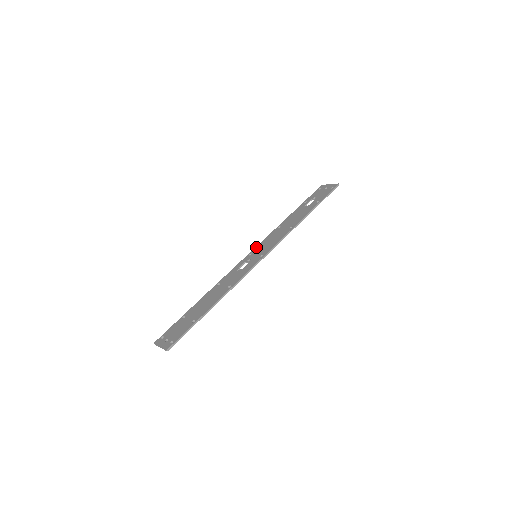
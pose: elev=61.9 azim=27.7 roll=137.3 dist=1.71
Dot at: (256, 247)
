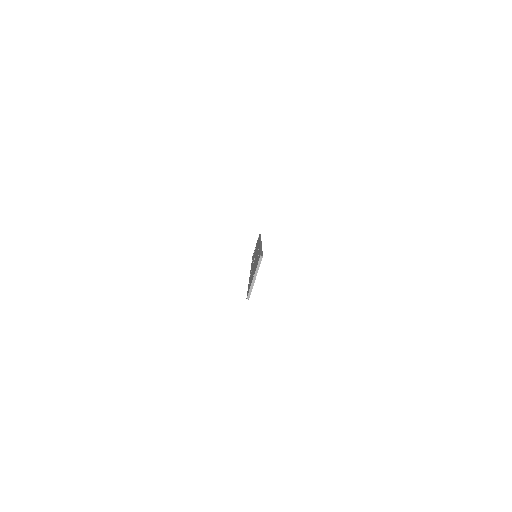
Dot at: occluded
